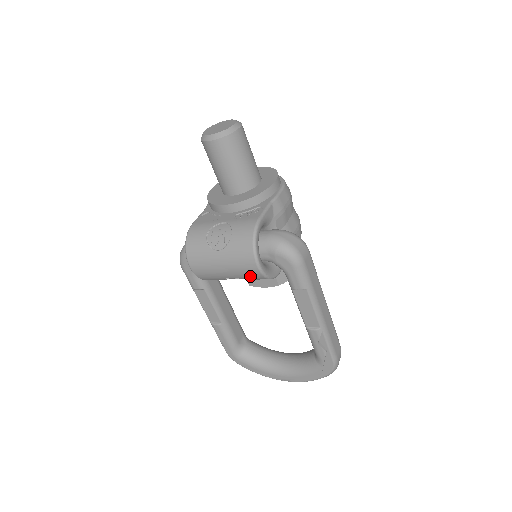
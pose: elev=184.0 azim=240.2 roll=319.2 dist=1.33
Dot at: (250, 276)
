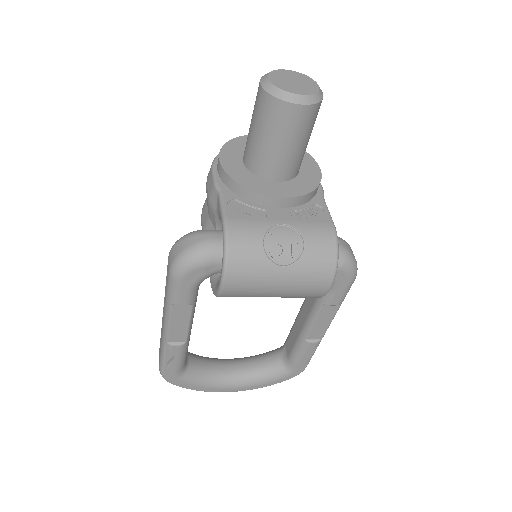
Dot at: (304, 296)
